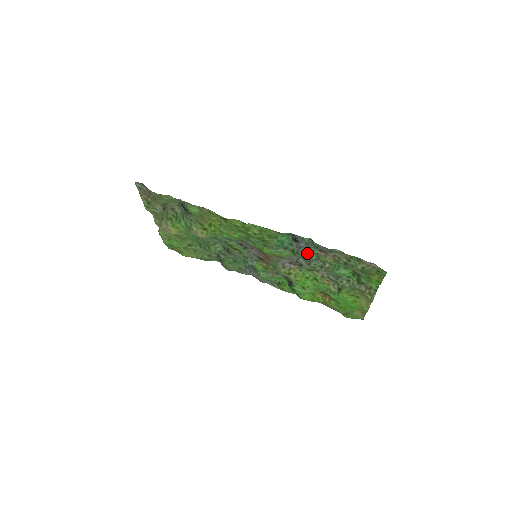
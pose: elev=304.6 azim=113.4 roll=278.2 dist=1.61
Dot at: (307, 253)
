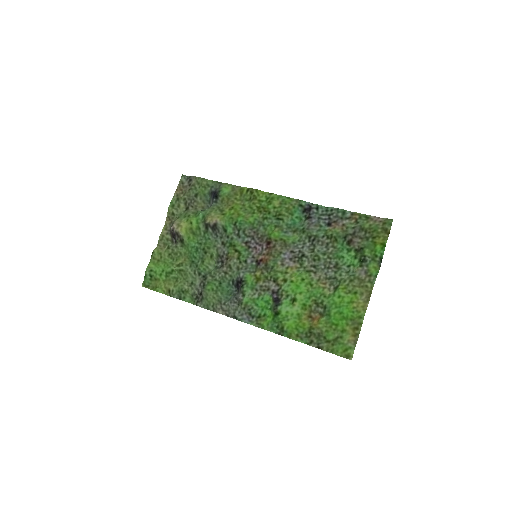
Dot at: (317, 229)
